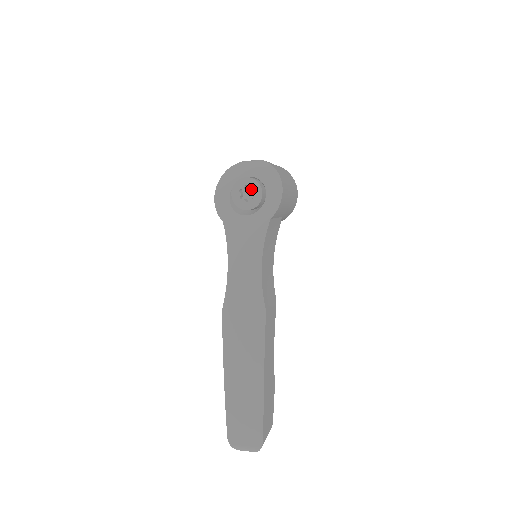
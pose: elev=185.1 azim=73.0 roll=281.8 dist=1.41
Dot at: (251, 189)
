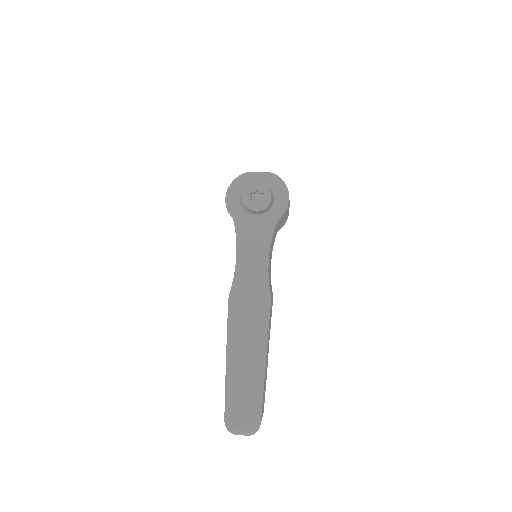
Dot at: (260, 194)
